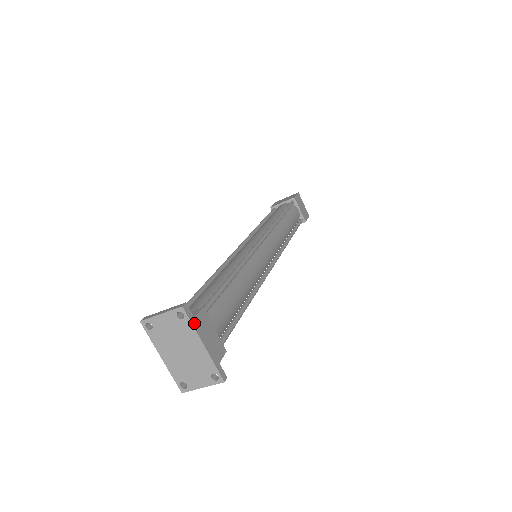
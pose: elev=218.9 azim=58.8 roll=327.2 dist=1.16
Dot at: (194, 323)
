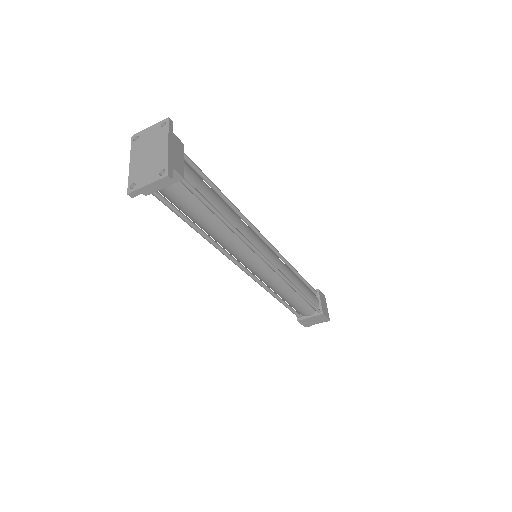
Dot at: (170, 132)
